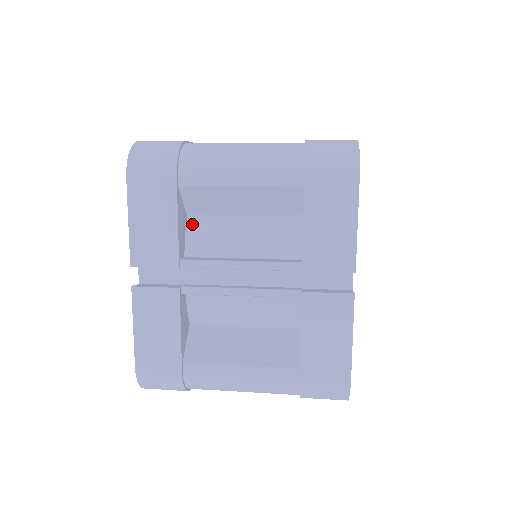
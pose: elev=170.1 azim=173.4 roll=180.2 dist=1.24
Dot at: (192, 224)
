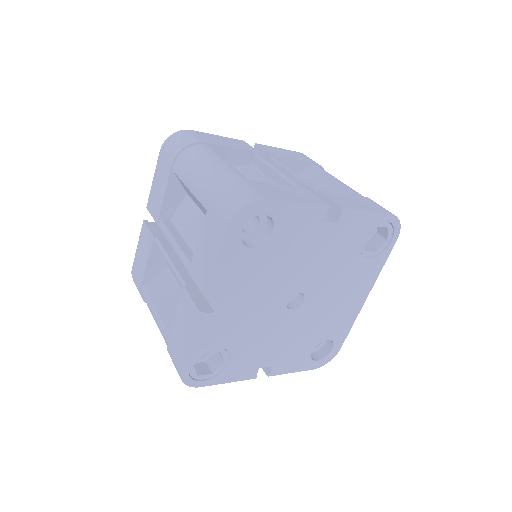
Dot at: (185, 202)
